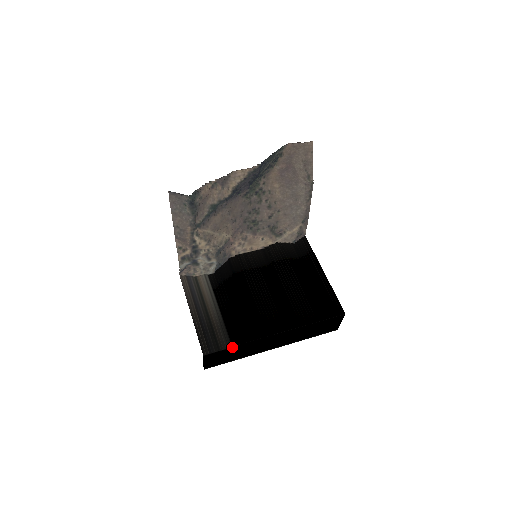
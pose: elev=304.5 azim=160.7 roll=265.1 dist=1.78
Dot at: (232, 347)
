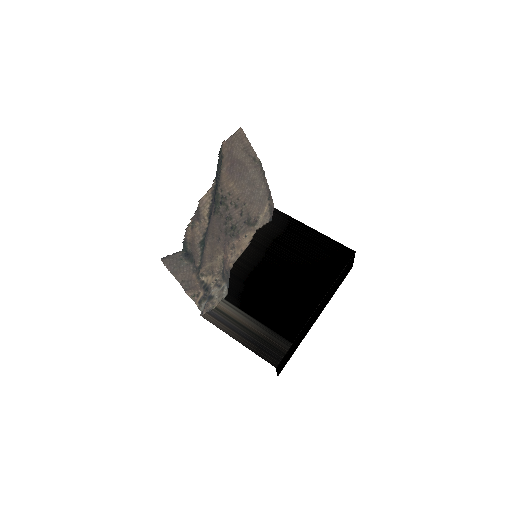
Dot at: (292, 344)
